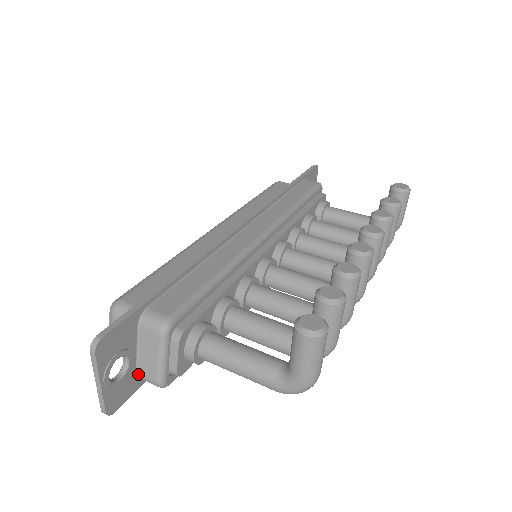
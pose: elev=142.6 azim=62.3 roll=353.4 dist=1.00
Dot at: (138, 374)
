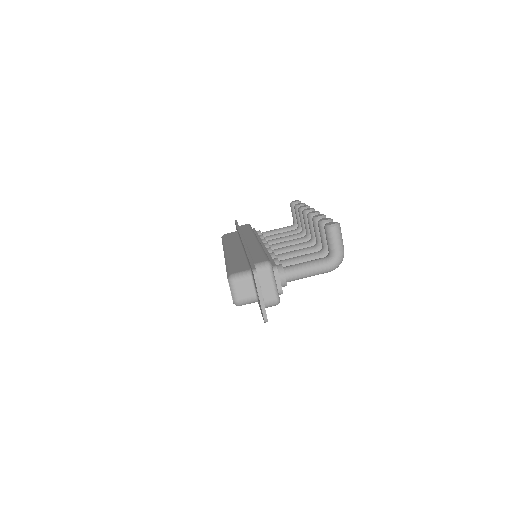
Dot at: (264, 303)
